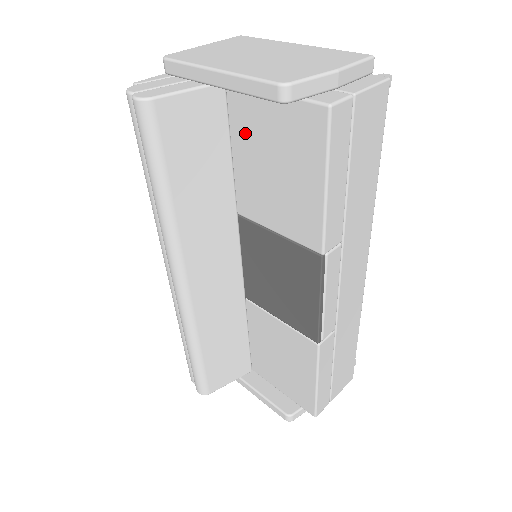
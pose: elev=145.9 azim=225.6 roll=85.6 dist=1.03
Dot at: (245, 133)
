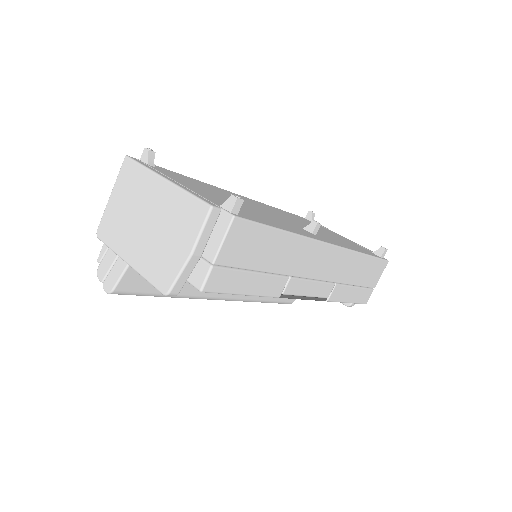
Dot at: occluded
